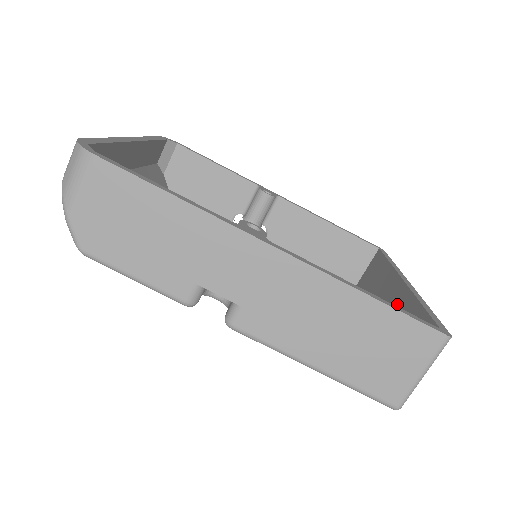
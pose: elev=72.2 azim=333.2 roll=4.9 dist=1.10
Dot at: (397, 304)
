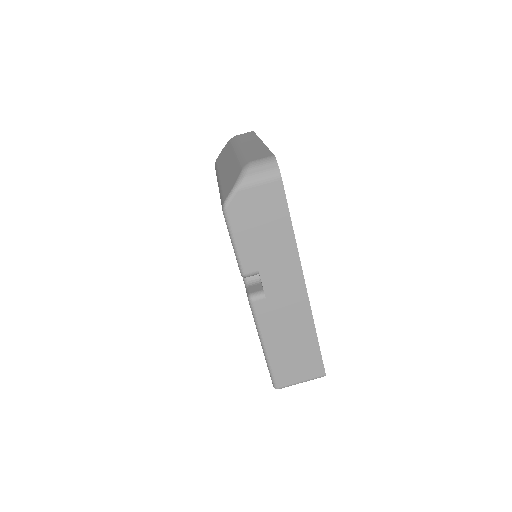
Dot at: occluded
